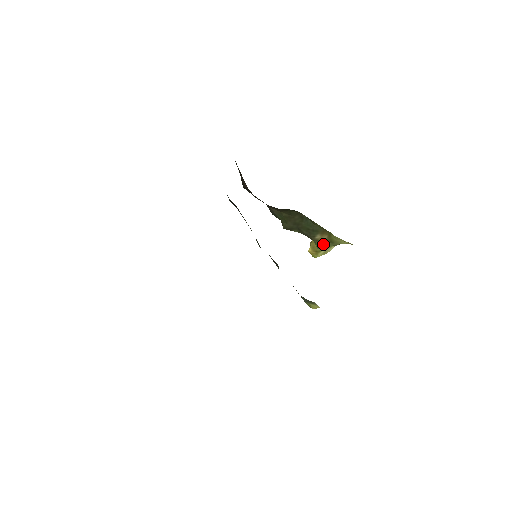
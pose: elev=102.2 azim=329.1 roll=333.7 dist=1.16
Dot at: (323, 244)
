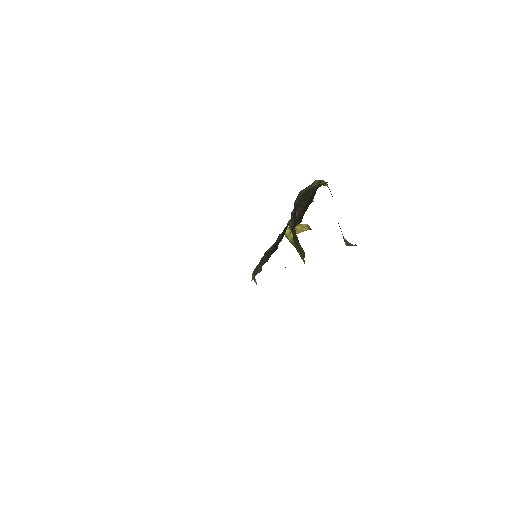
Dot at: occluded
